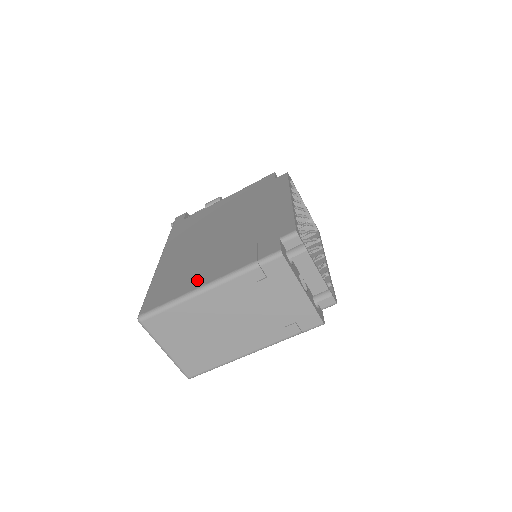
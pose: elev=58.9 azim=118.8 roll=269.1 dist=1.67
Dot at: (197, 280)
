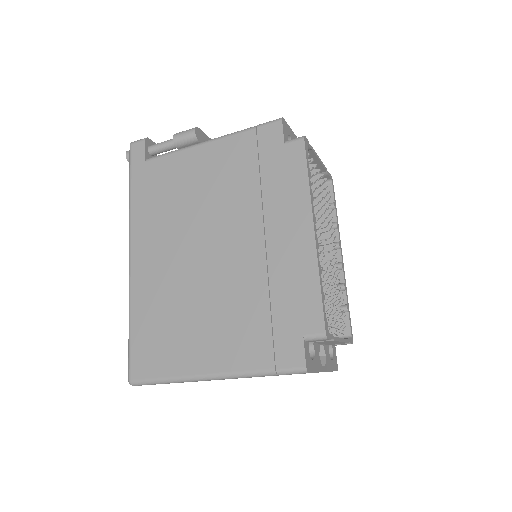
Dot at: (196, 356)
